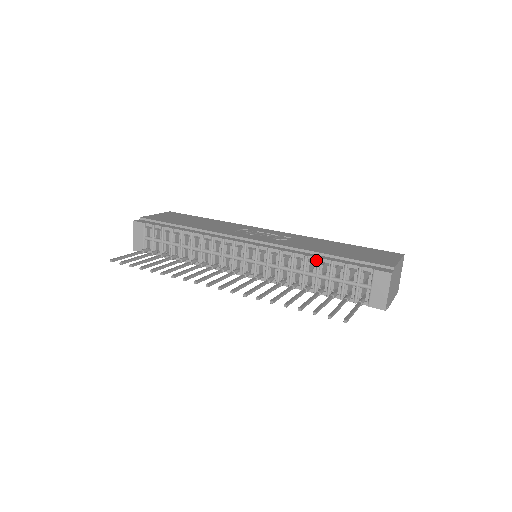
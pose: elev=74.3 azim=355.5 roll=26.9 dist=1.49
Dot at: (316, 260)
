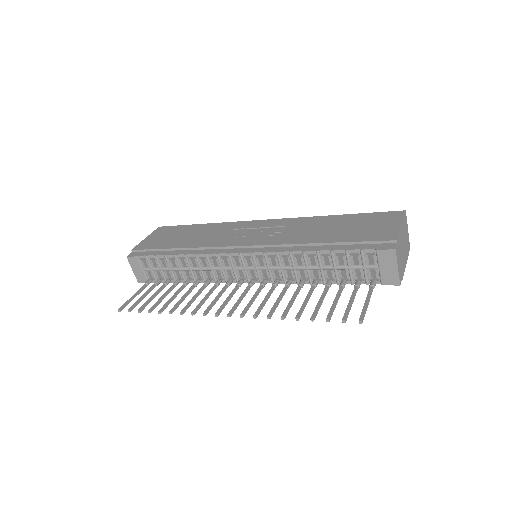
Dot at: (315, 253)
